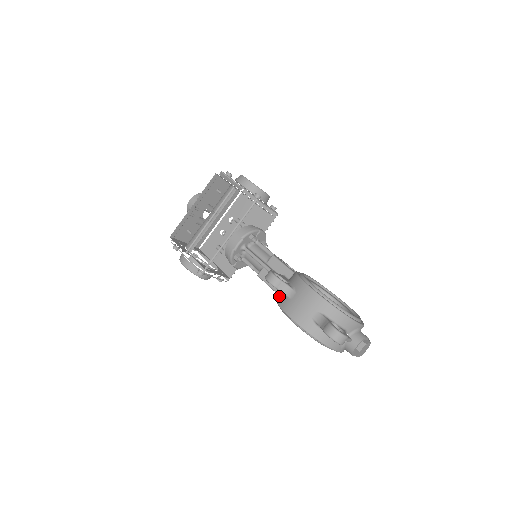
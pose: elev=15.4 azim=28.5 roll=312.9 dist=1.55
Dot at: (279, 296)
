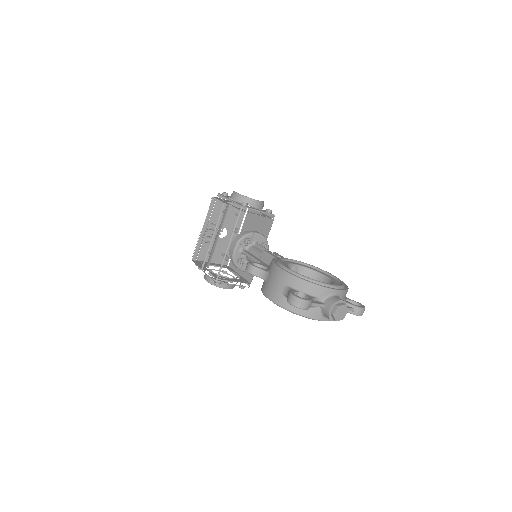
Dot at: occluded
